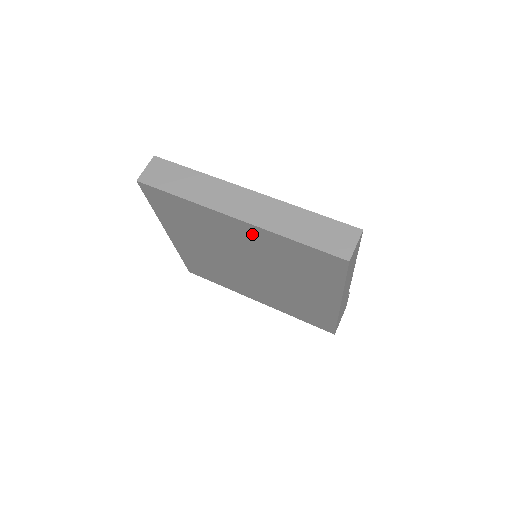
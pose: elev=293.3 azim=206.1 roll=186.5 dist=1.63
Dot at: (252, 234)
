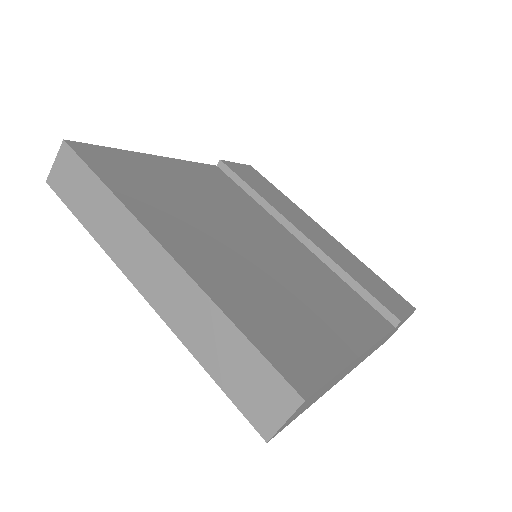
Dot at: occluded
